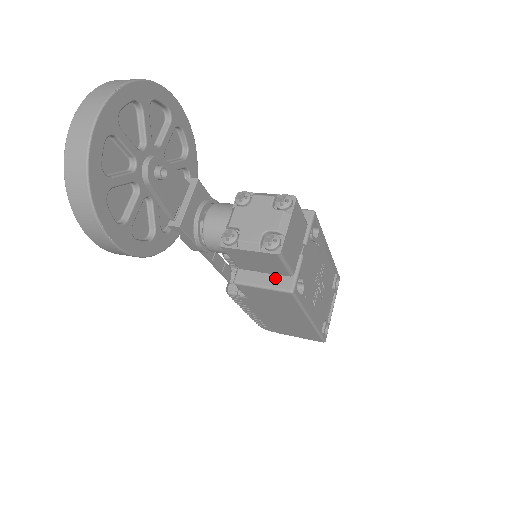
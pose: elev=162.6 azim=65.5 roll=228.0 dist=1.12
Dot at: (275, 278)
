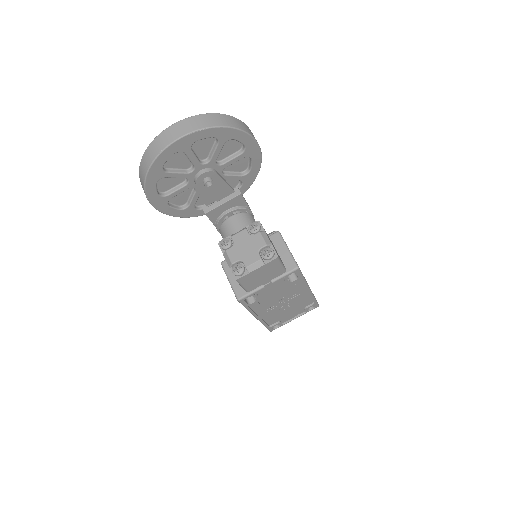
Dot at: occluded
